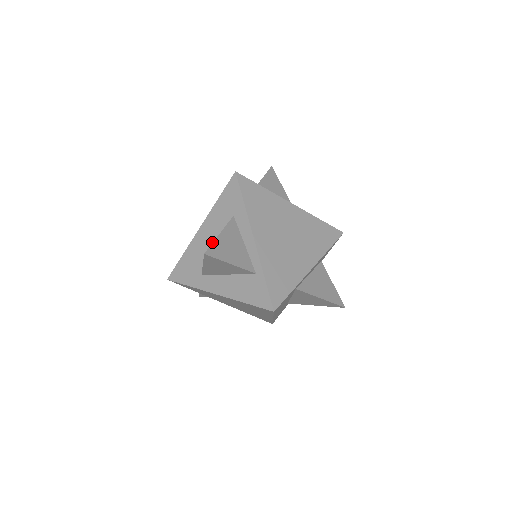
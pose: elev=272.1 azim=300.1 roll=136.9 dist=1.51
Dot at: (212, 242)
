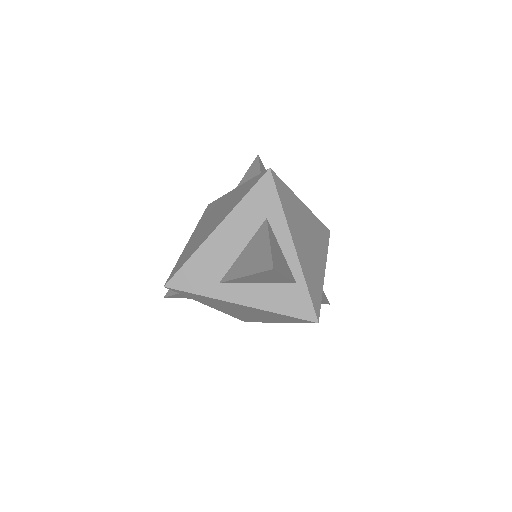
Dot at: (235, 246)
